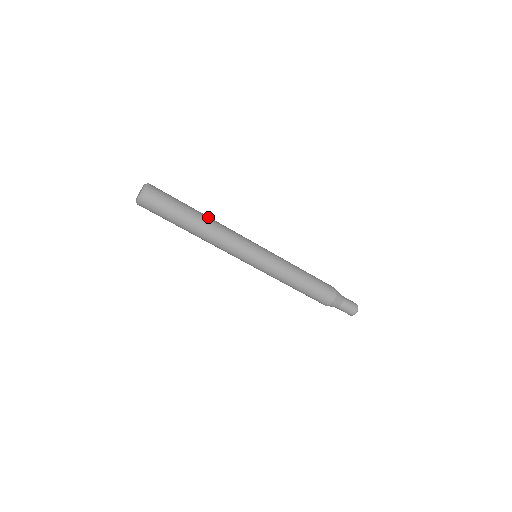
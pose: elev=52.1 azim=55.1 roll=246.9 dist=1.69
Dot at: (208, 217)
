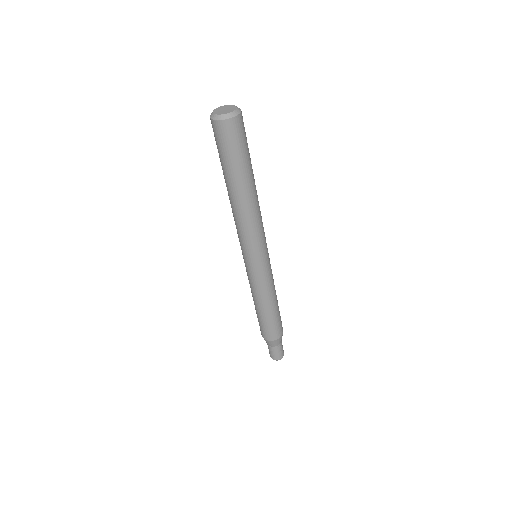
Dot at: (256, 191)
